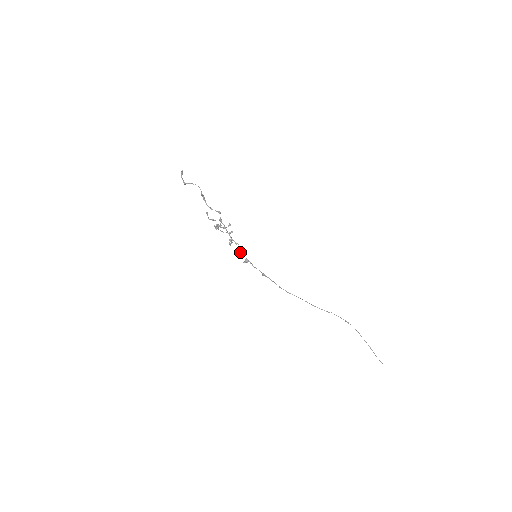
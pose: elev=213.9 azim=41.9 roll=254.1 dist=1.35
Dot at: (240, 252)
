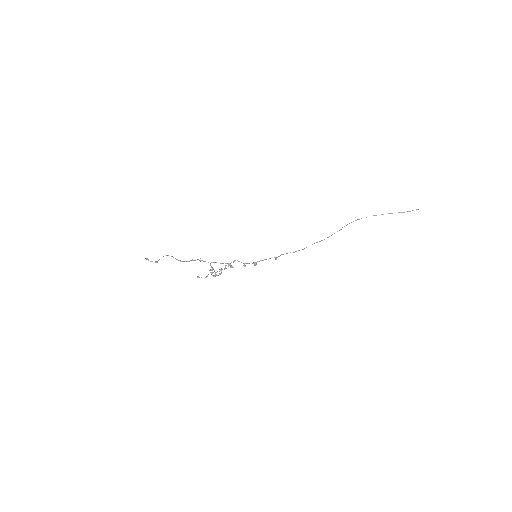
Dot at: (244, 265)
